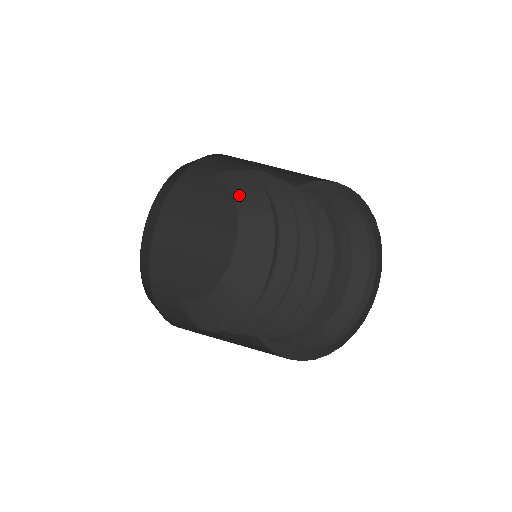
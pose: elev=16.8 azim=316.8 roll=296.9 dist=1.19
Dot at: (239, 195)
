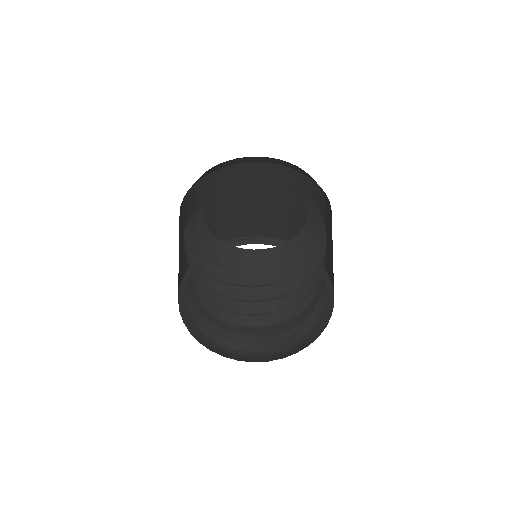
Dot at: (302, 196)
